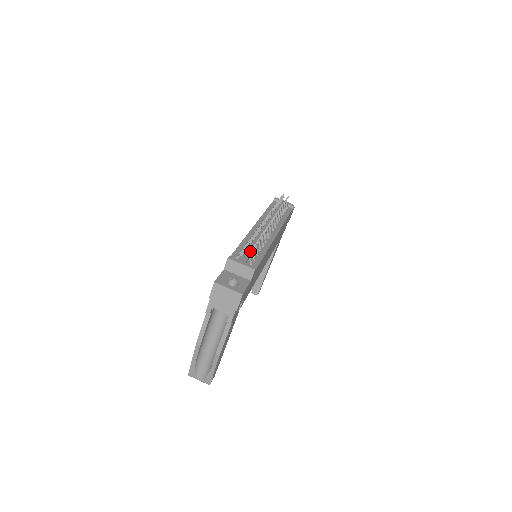
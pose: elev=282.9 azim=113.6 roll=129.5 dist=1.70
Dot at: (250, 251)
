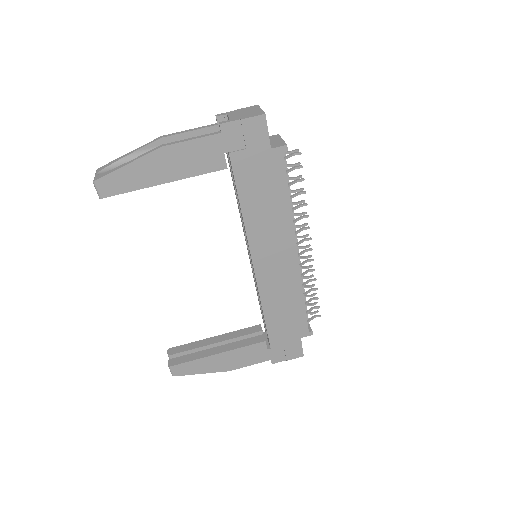
Dot at: (297, 152)
